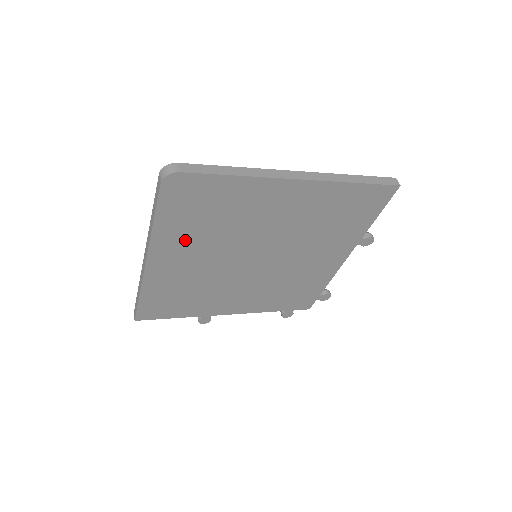
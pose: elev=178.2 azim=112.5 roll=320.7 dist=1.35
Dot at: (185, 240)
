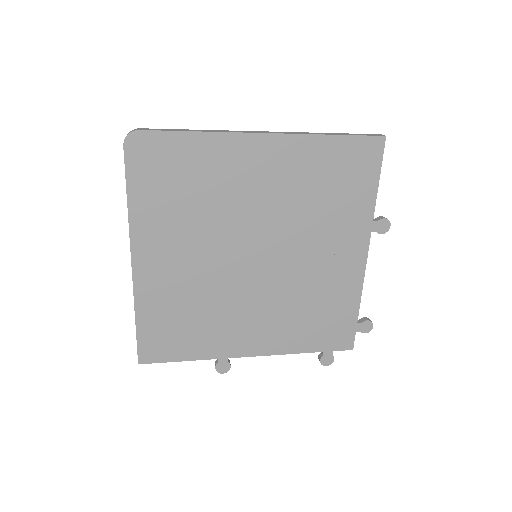
Dot at: (167, 227)
